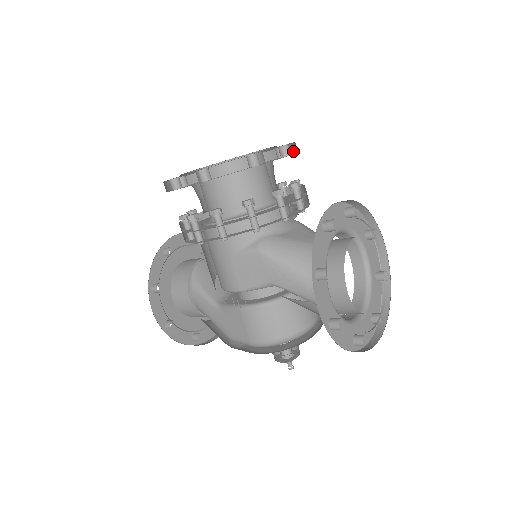
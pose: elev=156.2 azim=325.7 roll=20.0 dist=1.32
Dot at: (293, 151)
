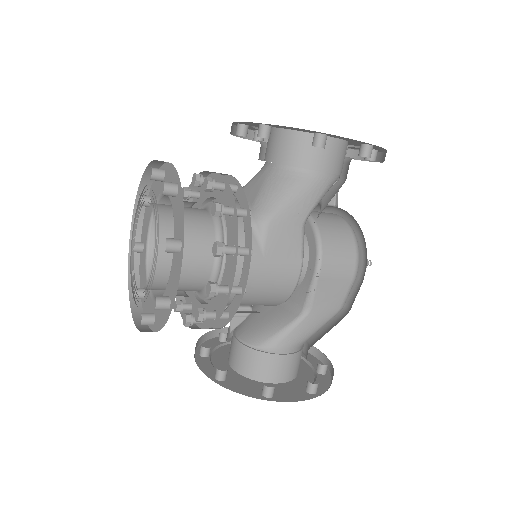
Dot at: (148, 186)
